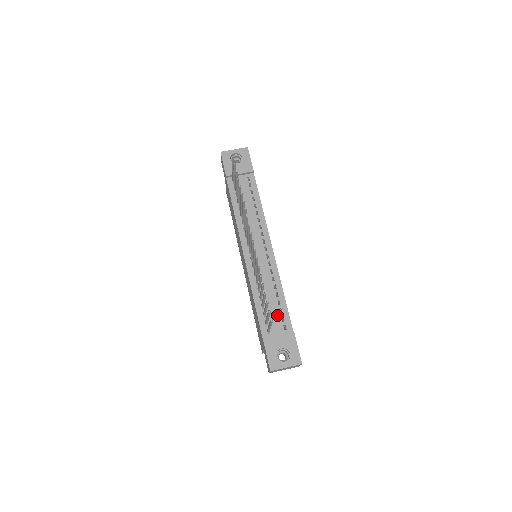
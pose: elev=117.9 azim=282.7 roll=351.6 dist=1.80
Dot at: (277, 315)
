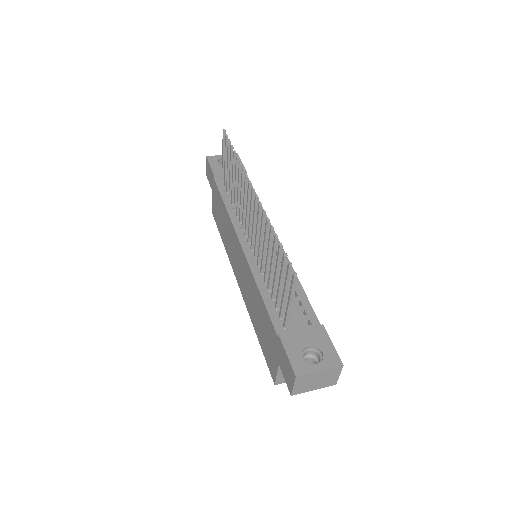
Dot at: (295, 308)
